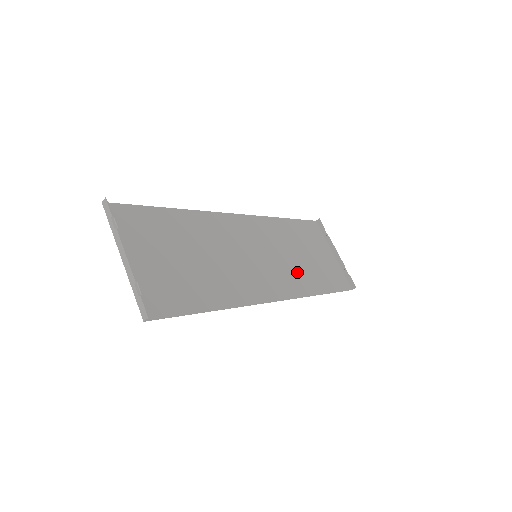
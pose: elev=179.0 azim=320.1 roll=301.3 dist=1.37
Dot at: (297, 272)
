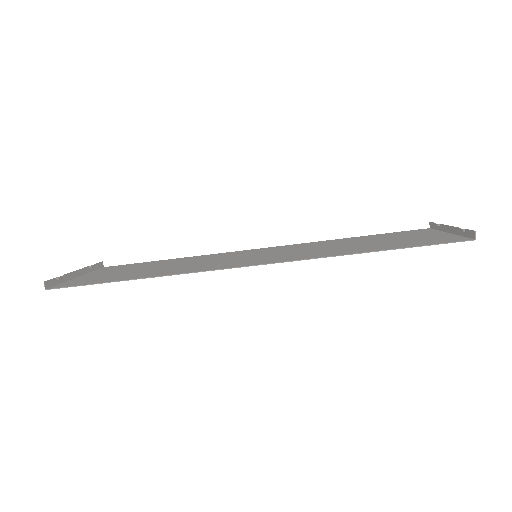
Dot at: (327, 251)
